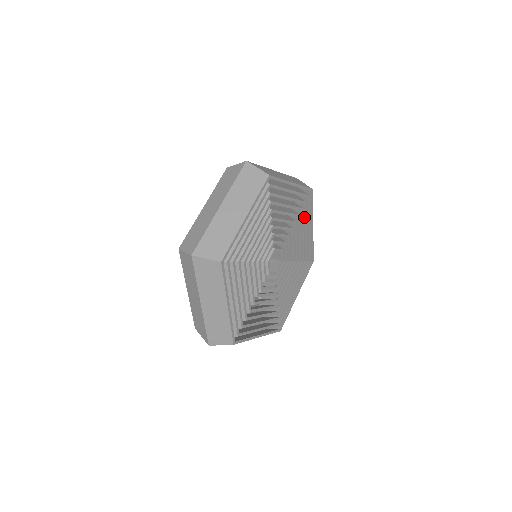
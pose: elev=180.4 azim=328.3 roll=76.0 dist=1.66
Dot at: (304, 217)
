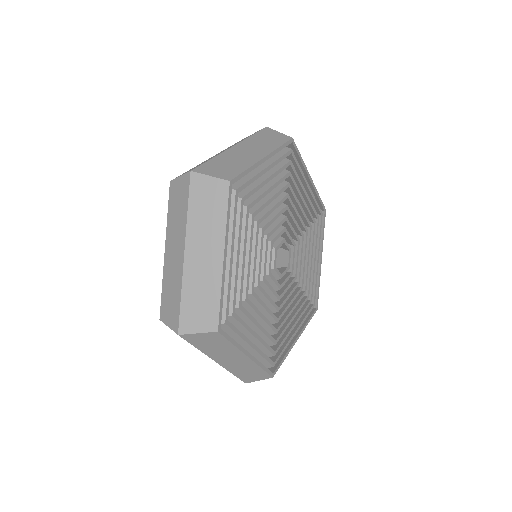
Dot at: (295, 178)
